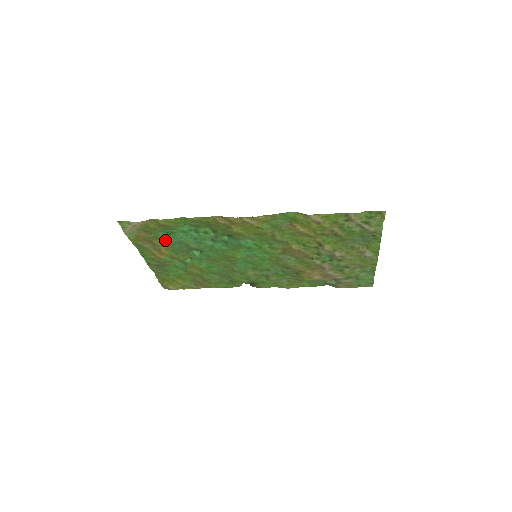
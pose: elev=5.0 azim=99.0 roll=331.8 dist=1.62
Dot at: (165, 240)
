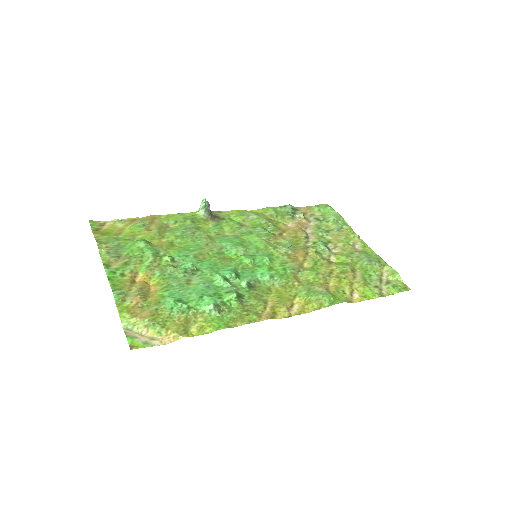
Dot at: (166, 295)
